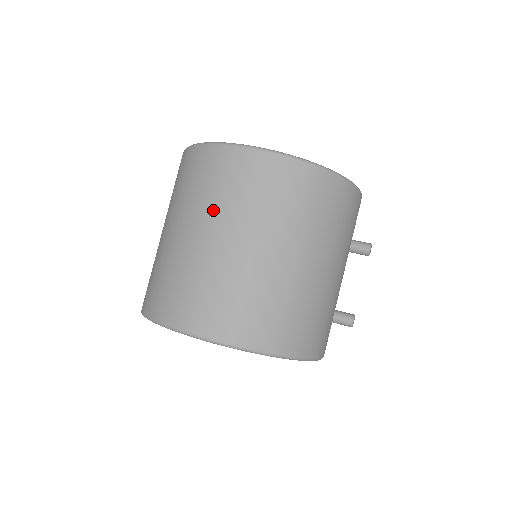
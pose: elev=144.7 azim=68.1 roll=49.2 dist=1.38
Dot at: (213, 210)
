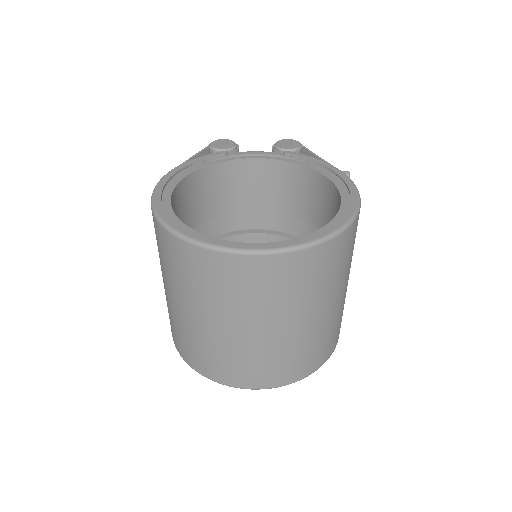
Dot at: (240, 310)
